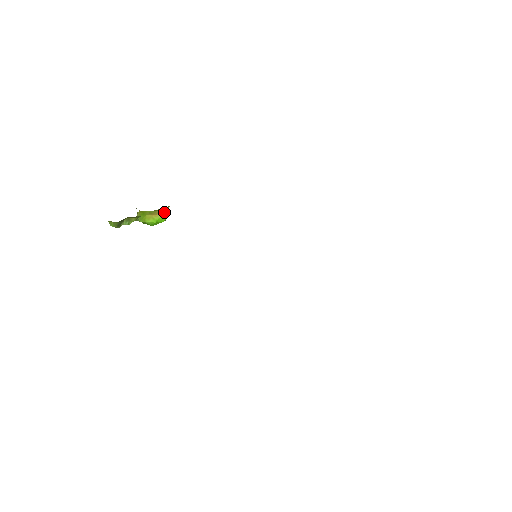
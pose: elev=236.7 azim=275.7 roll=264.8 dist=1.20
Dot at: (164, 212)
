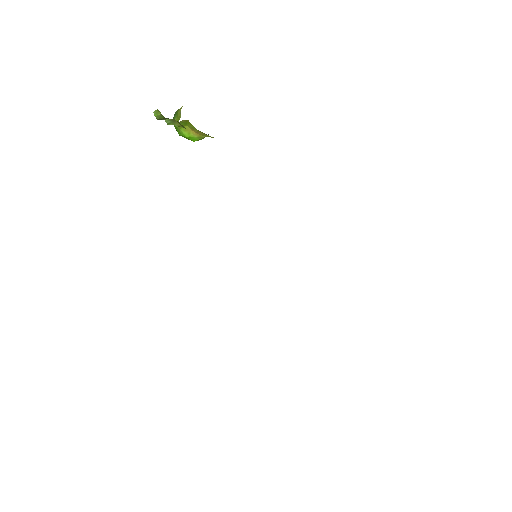
Dot at: (203, 136)
